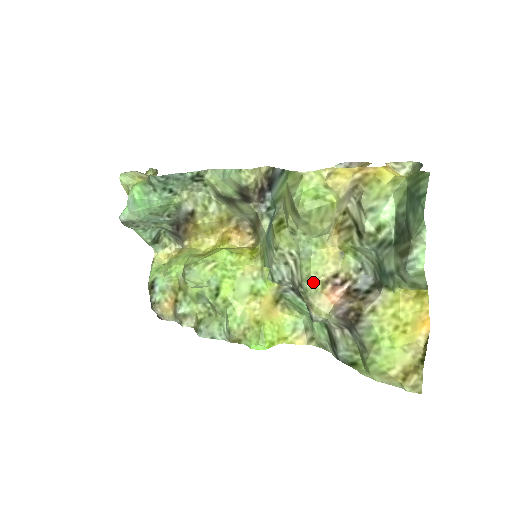
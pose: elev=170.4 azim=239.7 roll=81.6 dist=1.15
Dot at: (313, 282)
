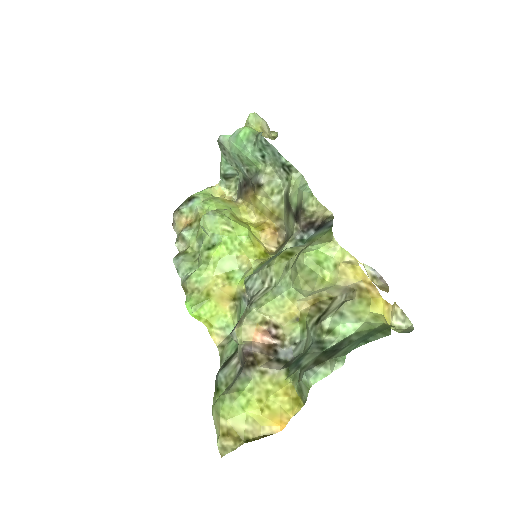
Dot at: (259, 312)
